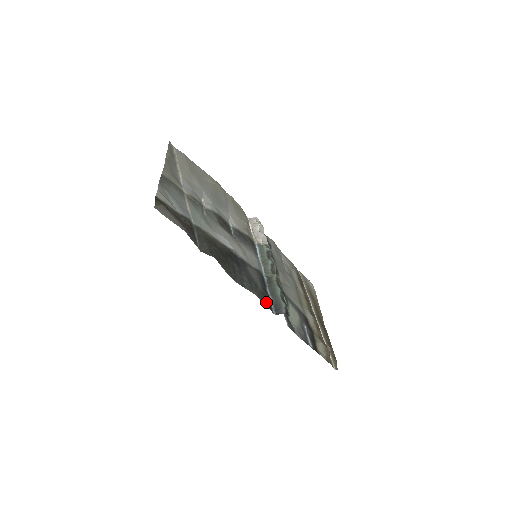
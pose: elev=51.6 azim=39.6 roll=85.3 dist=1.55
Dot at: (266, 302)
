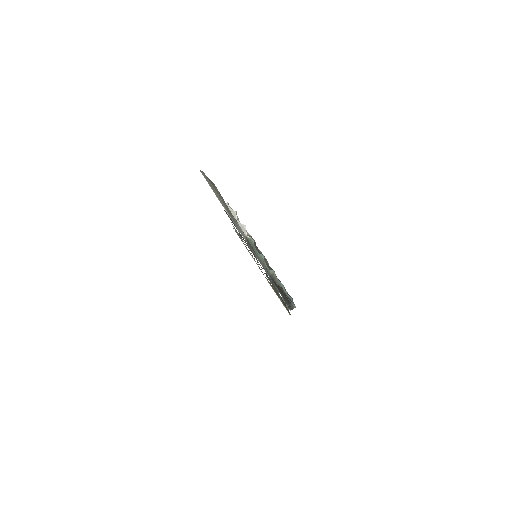
Dot at: occluded
